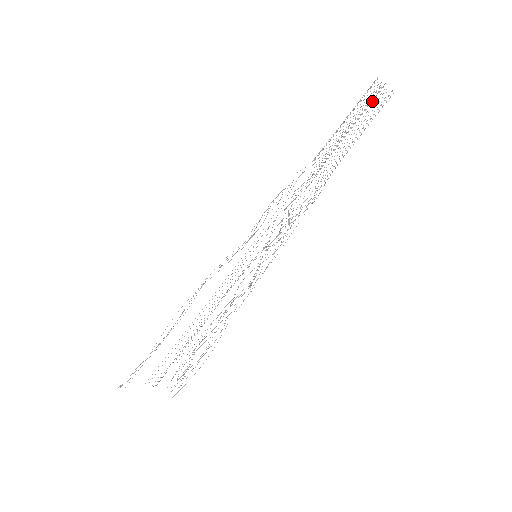
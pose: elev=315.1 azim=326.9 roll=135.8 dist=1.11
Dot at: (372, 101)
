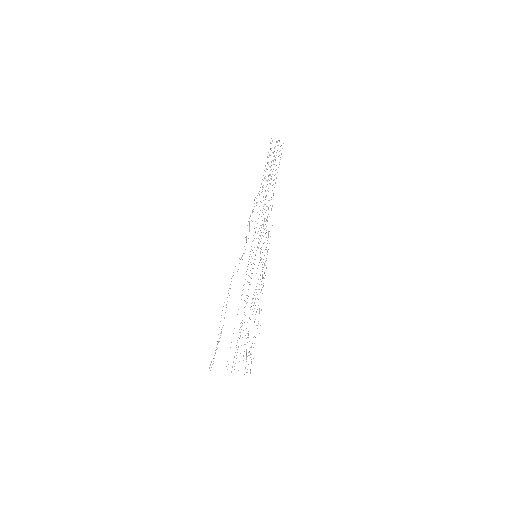
Dot at: occluded
